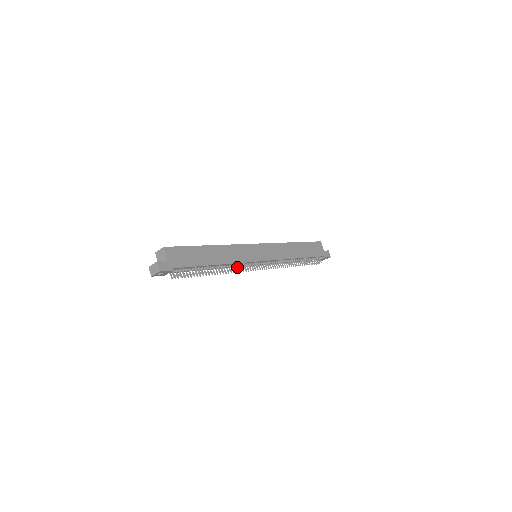
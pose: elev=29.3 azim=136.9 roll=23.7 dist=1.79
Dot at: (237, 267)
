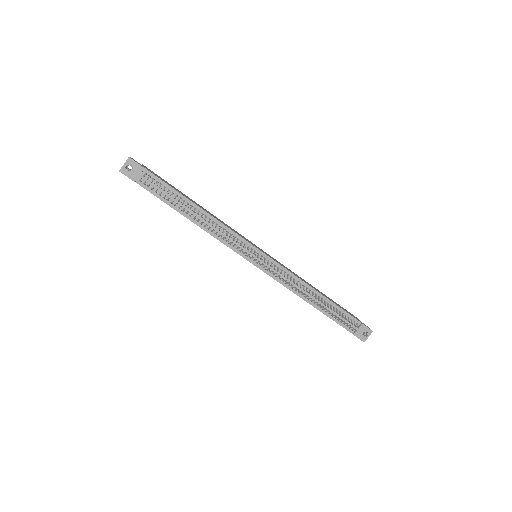
Dot at: (226, 233)
